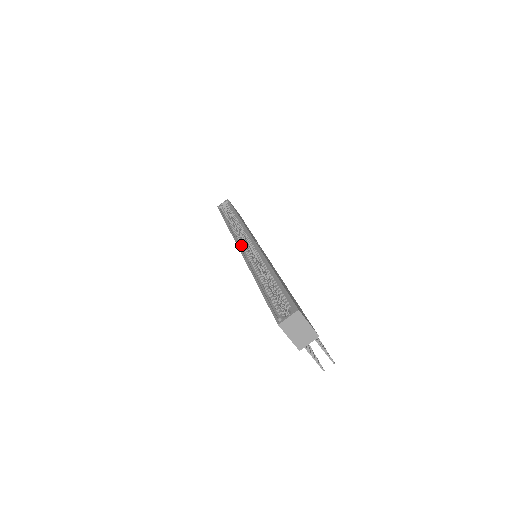
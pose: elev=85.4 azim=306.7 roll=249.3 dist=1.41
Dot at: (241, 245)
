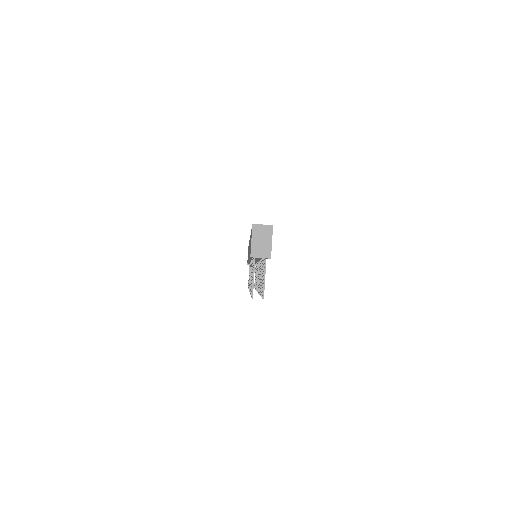
Dot at: occluded
